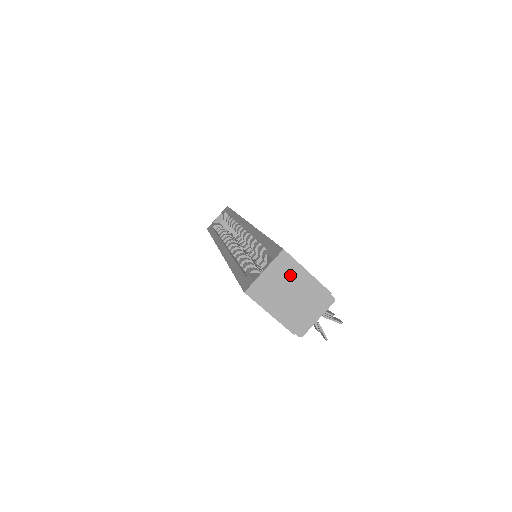
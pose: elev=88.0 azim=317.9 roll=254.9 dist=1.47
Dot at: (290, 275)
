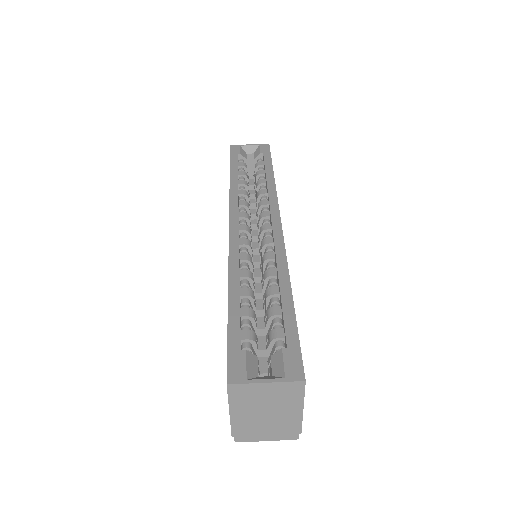
Dot at: (285, 401)
